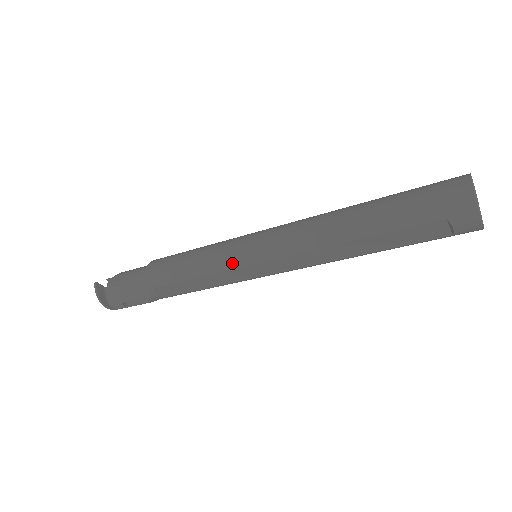
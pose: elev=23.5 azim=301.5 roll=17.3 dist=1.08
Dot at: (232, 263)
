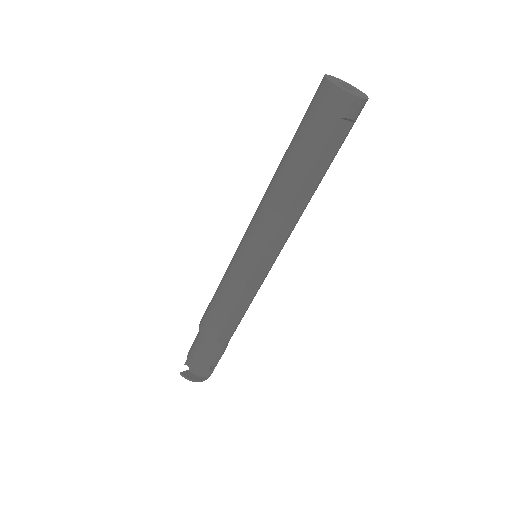
Dot at: (246, 276)
